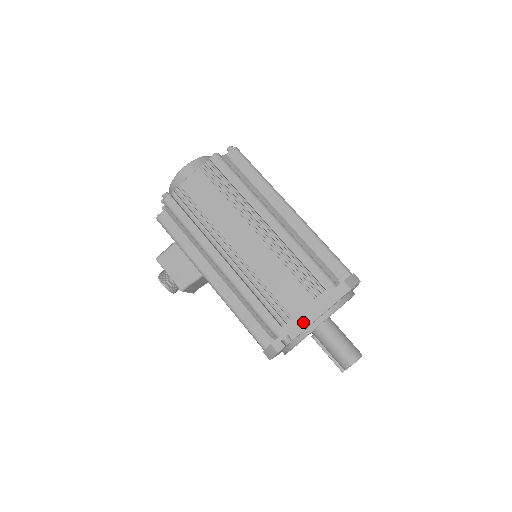
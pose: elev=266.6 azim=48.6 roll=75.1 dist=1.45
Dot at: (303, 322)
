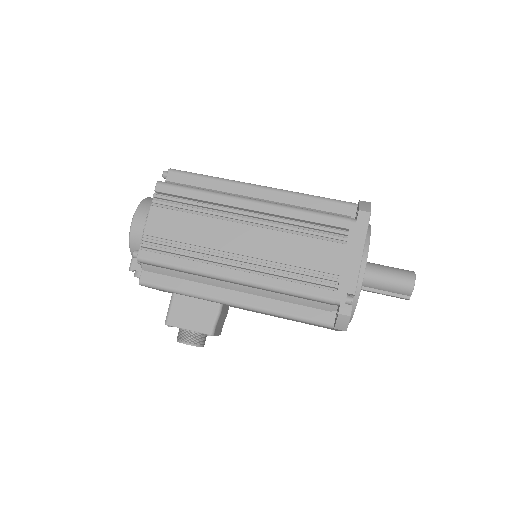
Dot at: (352, 272)
